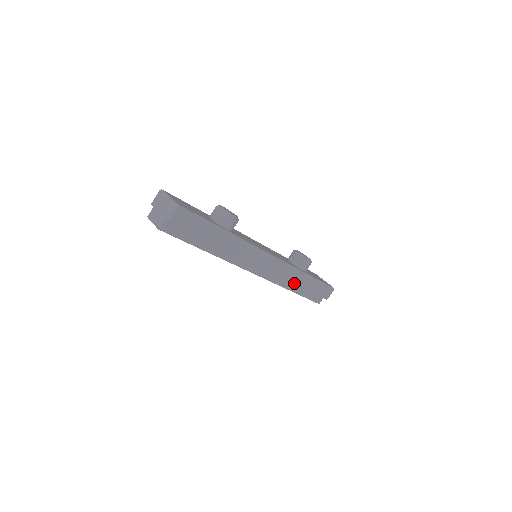
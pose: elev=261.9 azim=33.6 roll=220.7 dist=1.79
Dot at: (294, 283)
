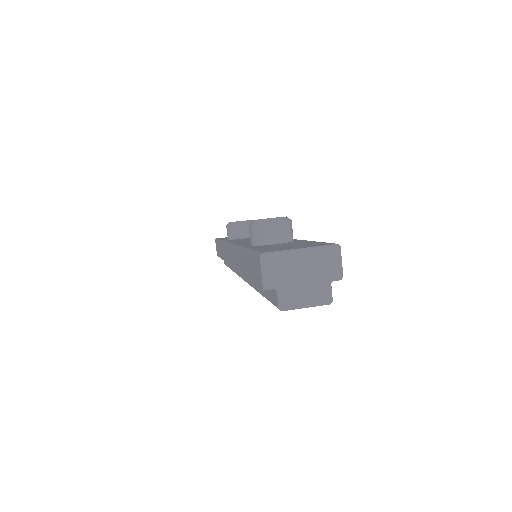
Dot at: occluded
